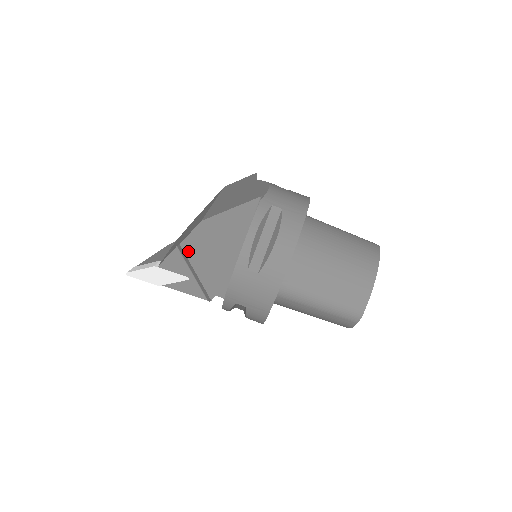
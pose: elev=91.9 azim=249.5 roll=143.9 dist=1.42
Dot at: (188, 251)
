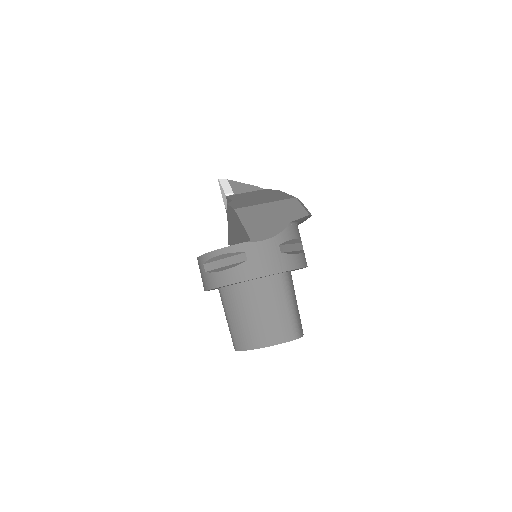
Dot at: (228, 212)
